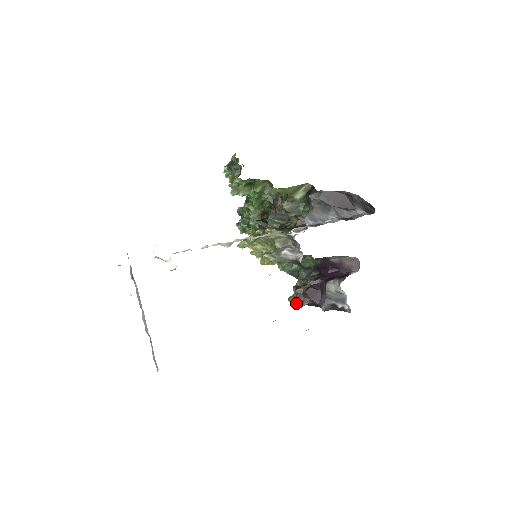
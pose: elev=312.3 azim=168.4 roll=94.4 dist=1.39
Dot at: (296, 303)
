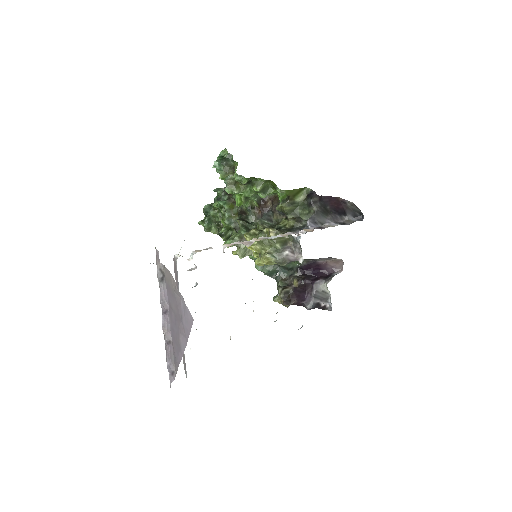
Dot at: (284, 303)
